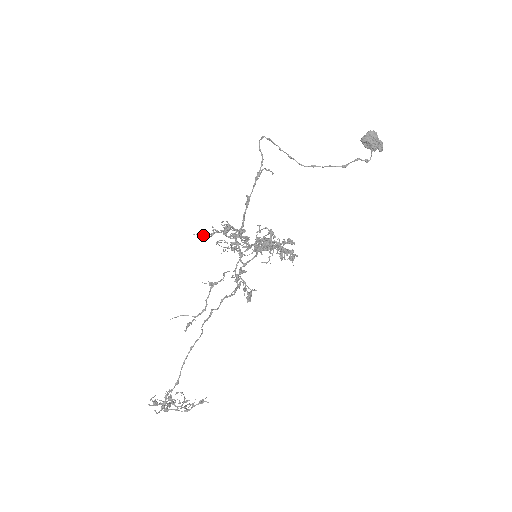
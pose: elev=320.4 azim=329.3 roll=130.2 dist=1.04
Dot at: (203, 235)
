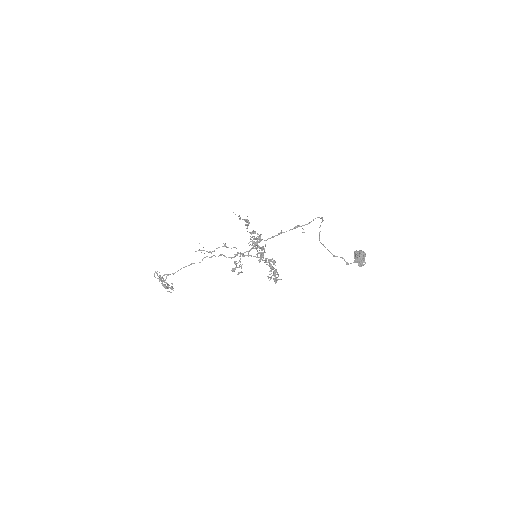
Dot at: occluded
